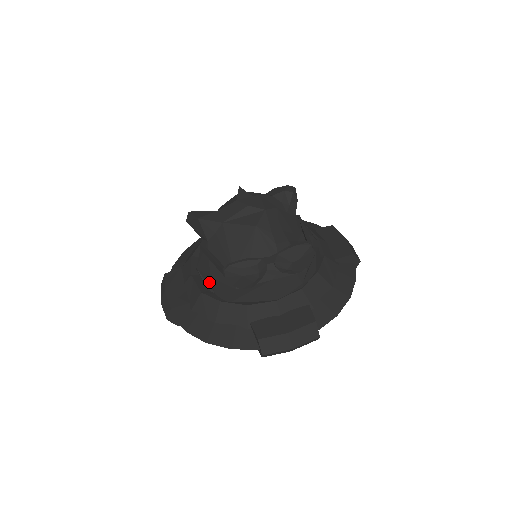
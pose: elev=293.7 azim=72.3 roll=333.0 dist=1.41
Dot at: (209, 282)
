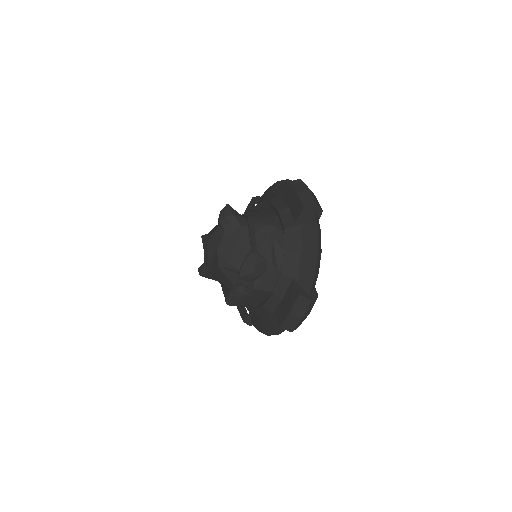
Dot at: occluded
